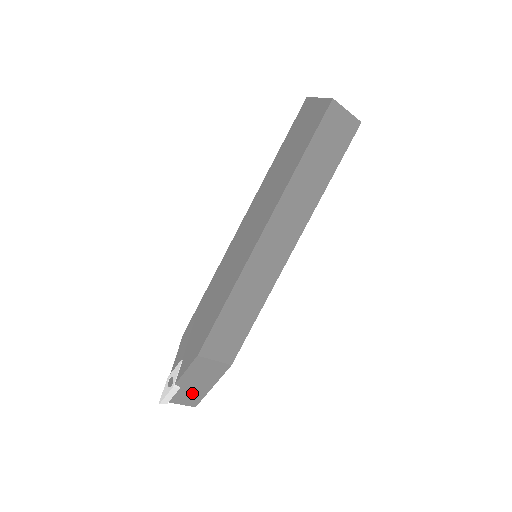
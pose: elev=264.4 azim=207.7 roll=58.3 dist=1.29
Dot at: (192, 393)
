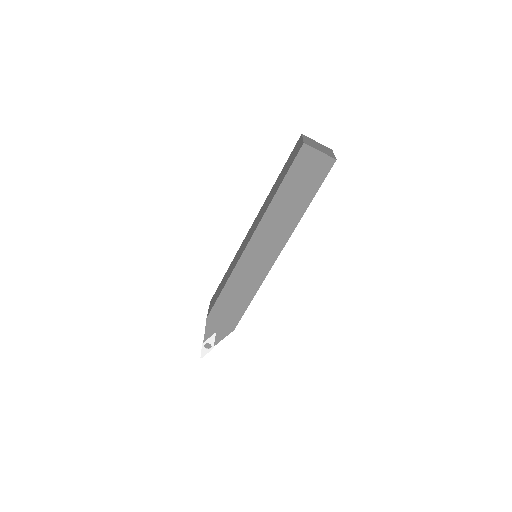
Dot at: occluded
